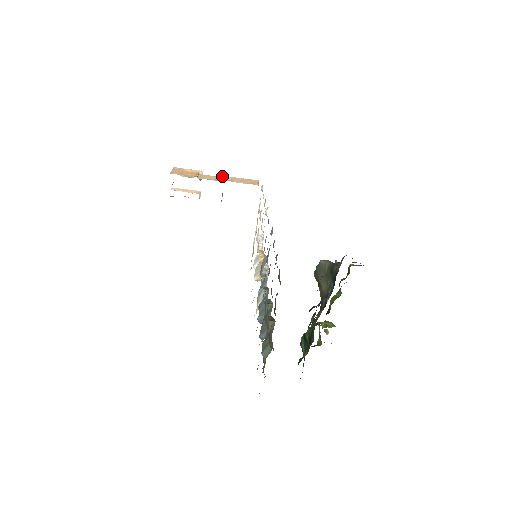
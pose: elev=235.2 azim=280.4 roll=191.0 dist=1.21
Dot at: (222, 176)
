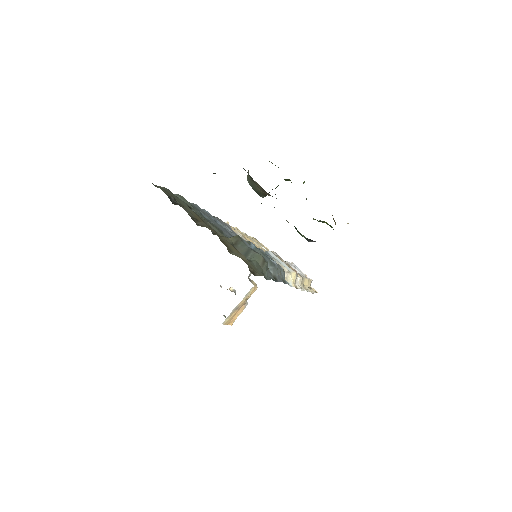
Dot at: occluded
